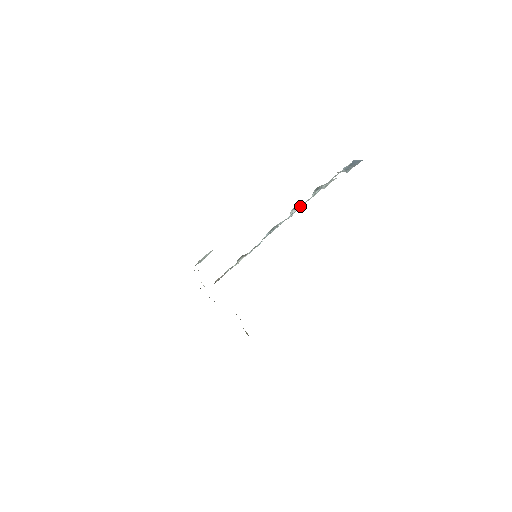
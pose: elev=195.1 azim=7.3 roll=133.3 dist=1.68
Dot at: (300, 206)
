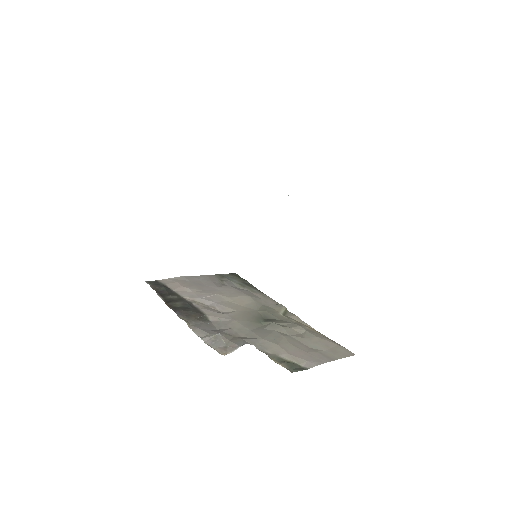
Dot at: occluded
